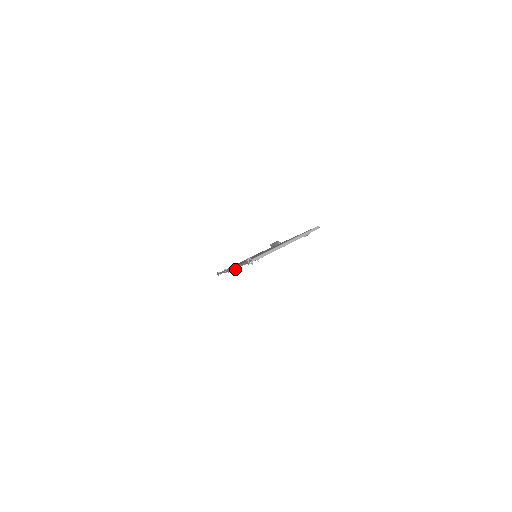
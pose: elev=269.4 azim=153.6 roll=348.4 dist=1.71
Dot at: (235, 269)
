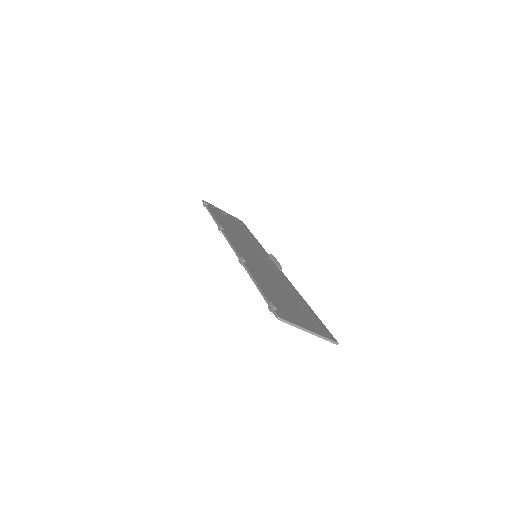
Dot at: (241, 264)
